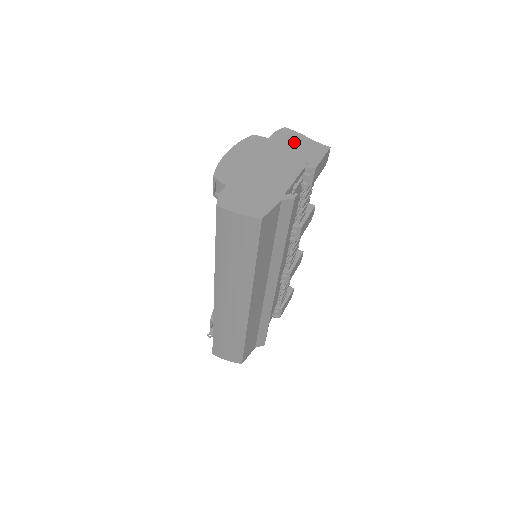
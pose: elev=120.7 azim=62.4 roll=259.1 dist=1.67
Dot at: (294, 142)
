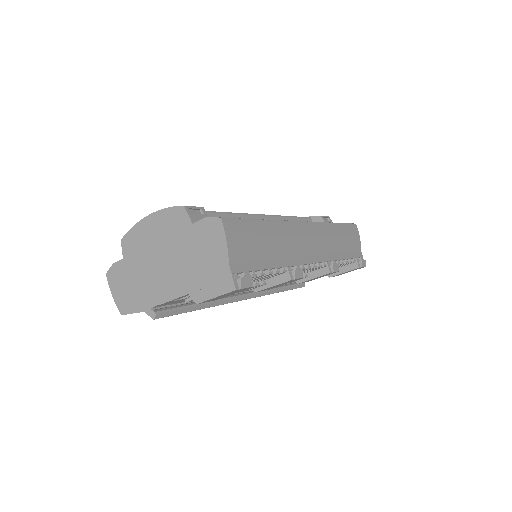
Dot at: (209, 251)
